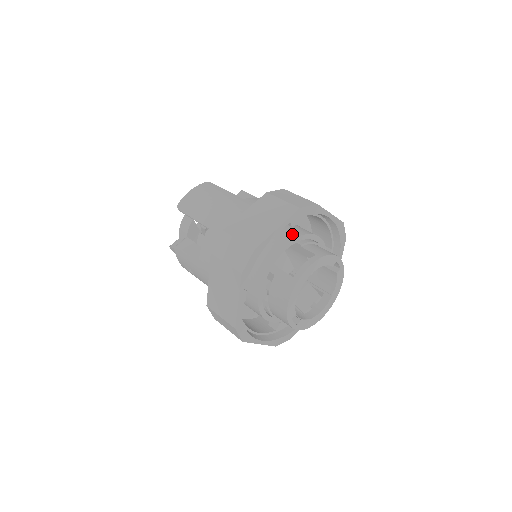
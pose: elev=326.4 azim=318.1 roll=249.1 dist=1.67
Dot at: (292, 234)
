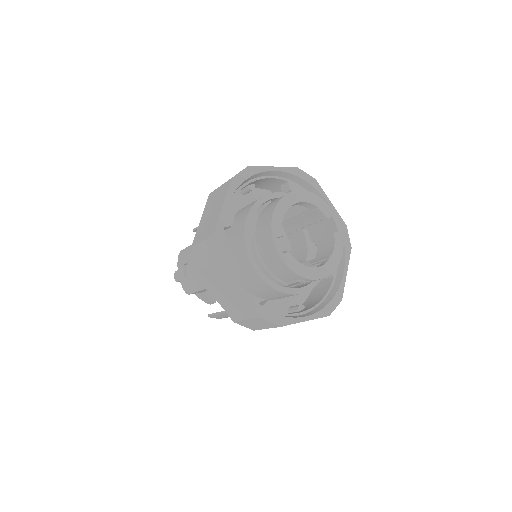
Dot at: occluded
